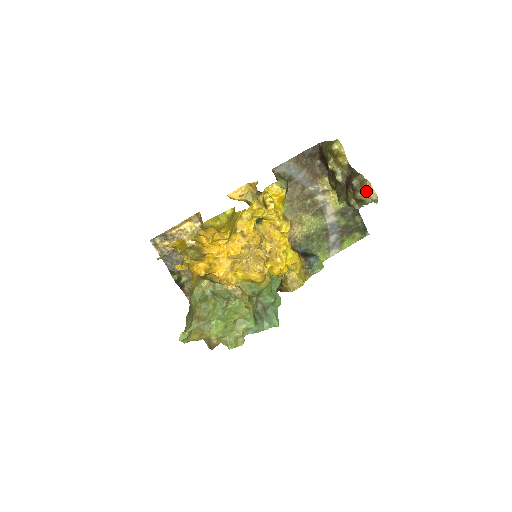
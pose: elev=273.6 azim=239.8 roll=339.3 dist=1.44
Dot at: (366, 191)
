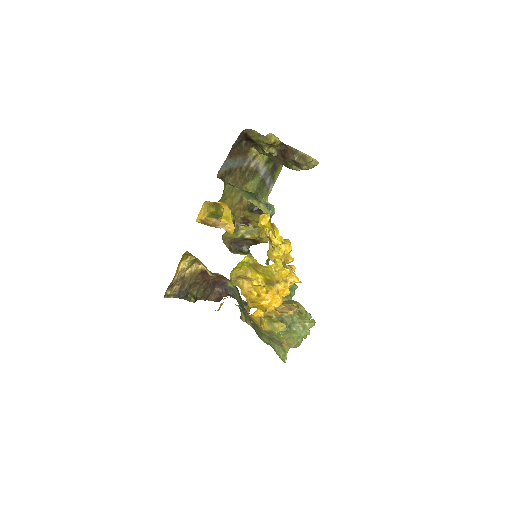
Dot at: (310, 164)
